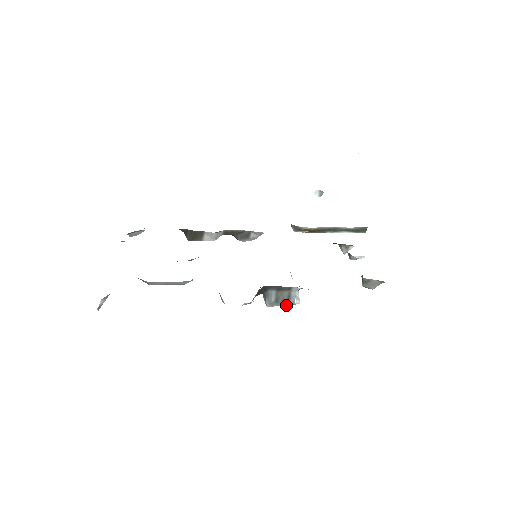
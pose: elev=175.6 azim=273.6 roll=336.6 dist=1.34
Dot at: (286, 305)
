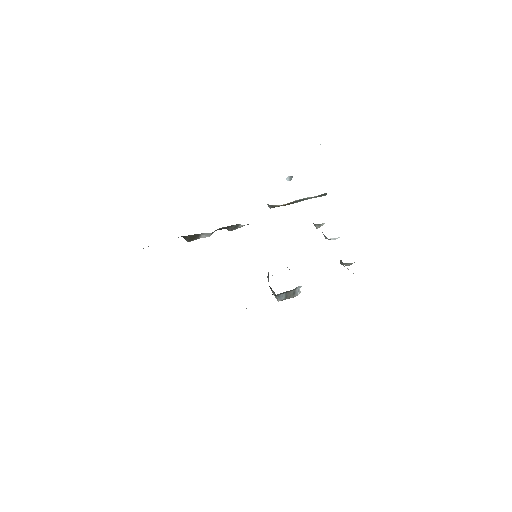
Dot at: occluded
